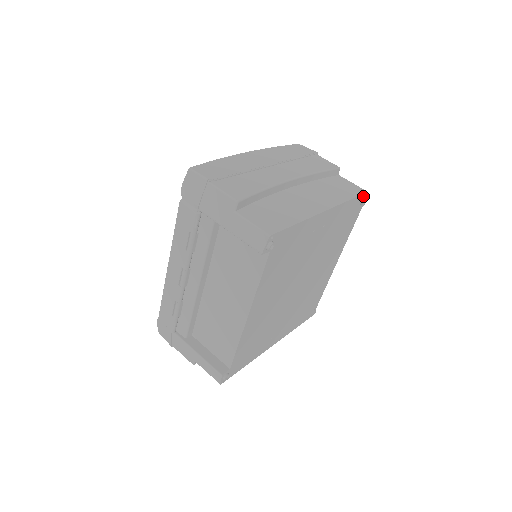
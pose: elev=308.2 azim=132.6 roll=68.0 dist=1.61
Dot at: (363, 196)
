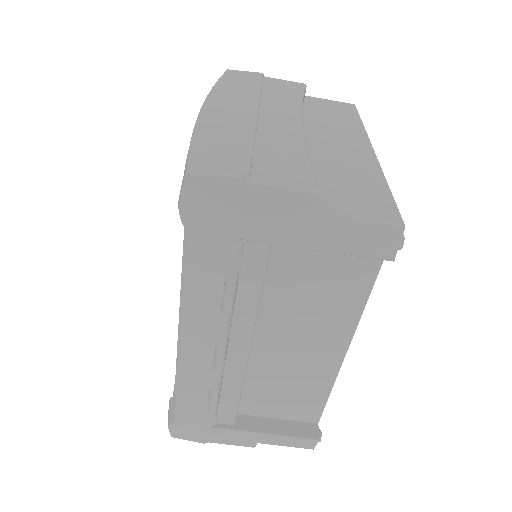
Dot at: occluded
